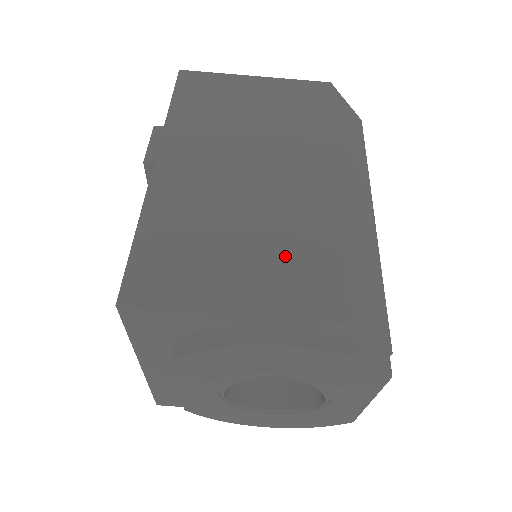
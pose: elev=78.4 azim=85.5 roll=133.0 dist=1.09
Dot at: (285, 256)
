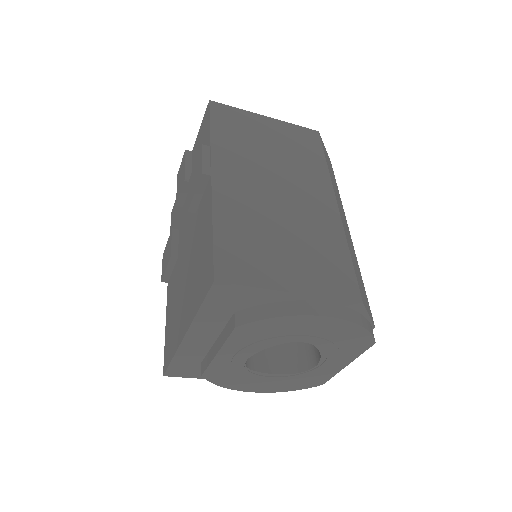
Dot at: (317, 256)
